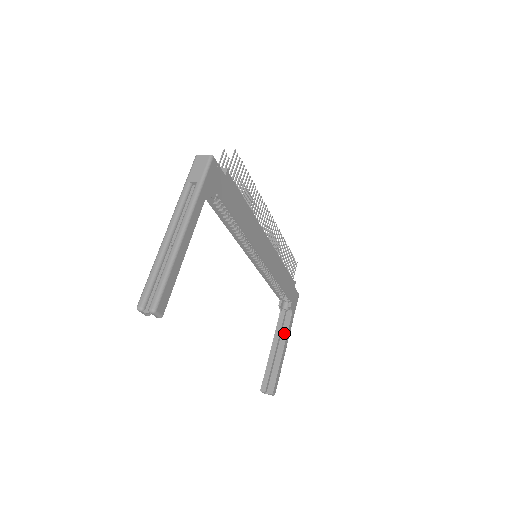
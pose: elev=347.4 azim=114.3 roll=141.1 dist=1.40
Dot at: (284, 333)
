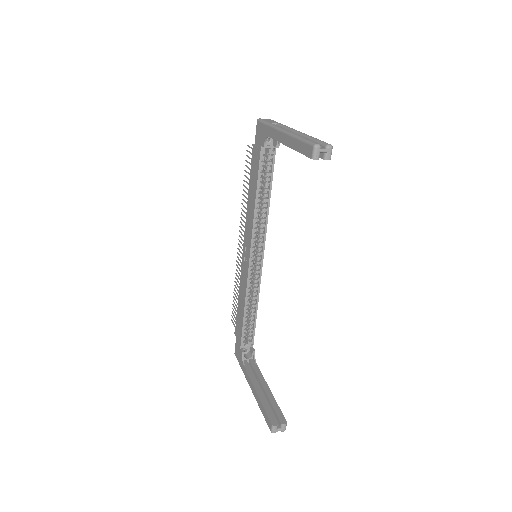
Dot at: (259, 375)
